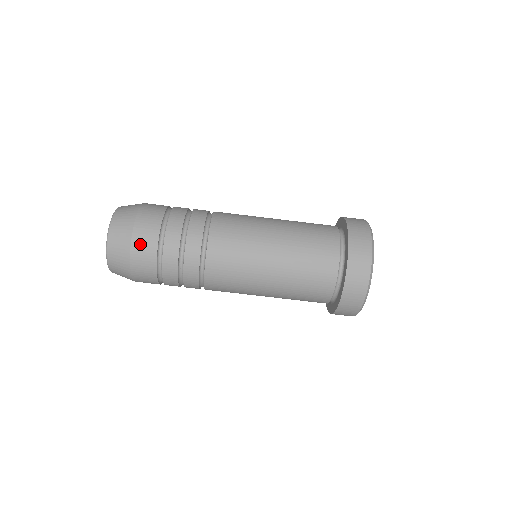
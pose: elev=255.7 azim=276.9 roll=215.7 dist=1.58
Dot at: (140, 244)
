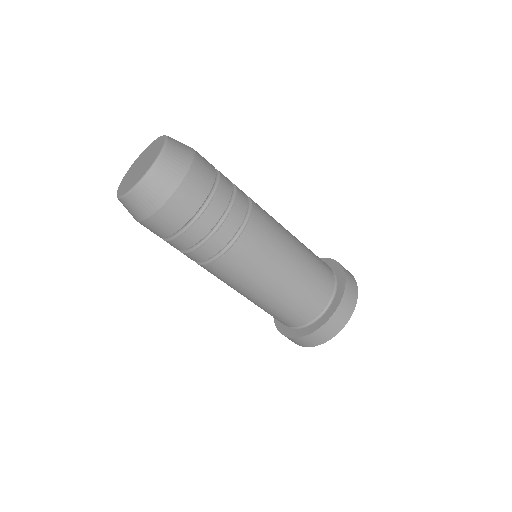
Dot at: (147, 227)
